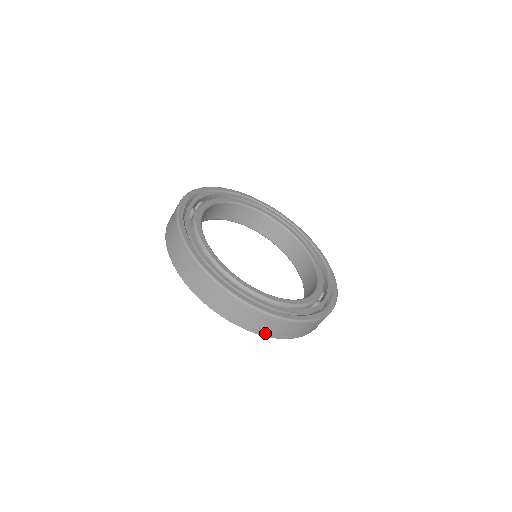
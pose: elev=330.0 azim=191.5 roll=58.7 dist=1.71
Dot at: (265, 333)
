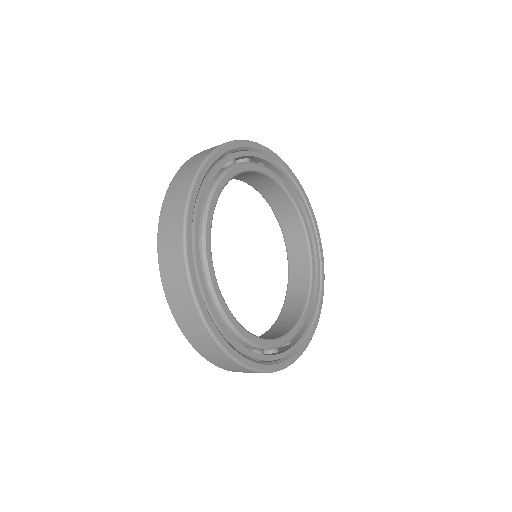
Dot at: (167, 285)
